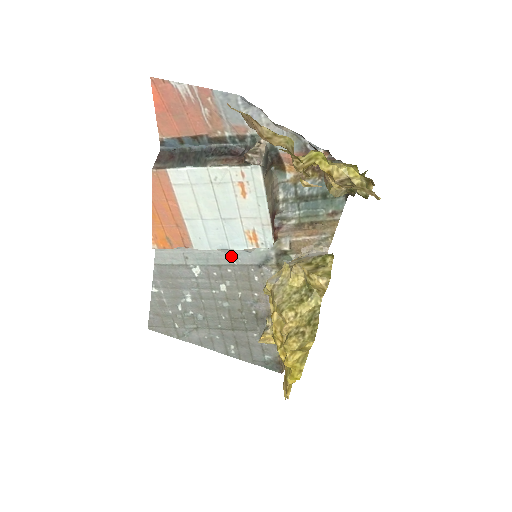
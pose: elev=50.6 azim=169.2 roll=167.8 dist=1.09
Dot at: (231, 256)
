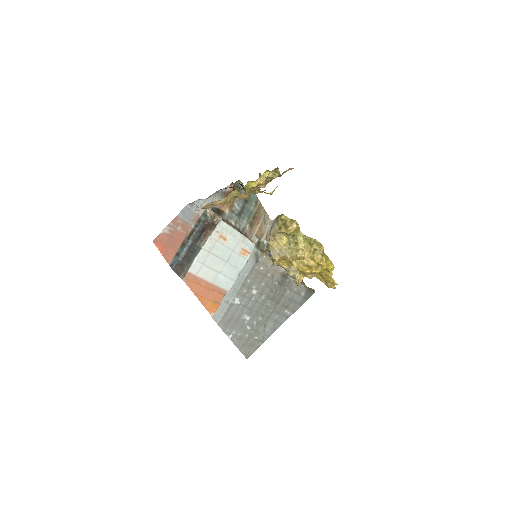
Dot at: (243, 274)
